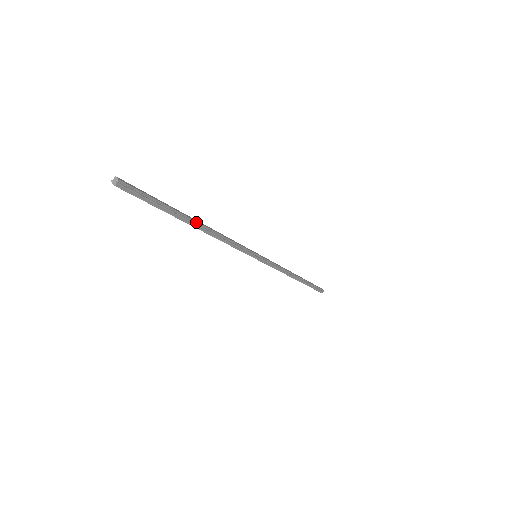
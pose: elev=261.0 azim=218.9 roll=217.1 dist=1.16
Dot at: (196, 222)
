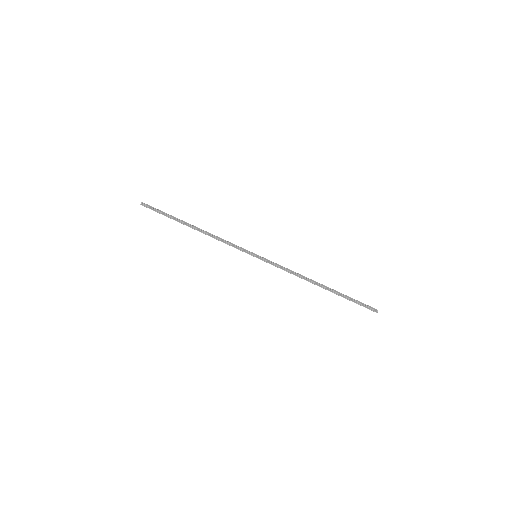
Dot at: (192, 225)
